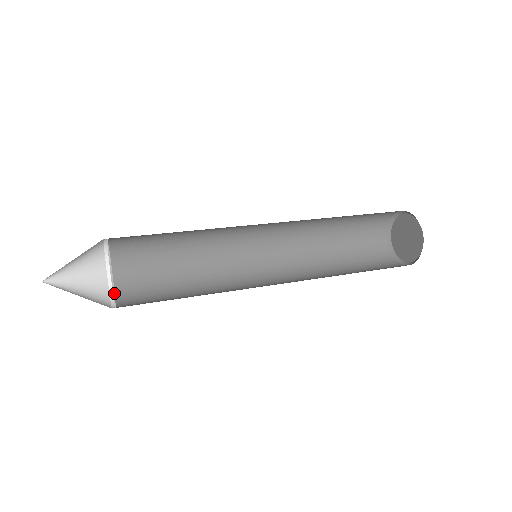
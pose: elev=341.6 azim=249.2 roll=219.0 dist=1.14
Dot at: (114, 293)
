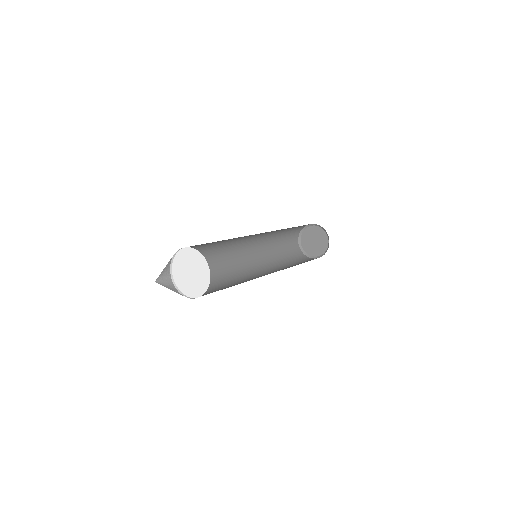
Dot at: (206, 286)
